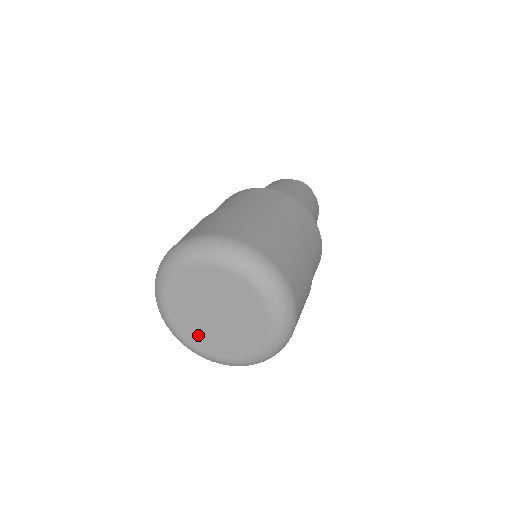
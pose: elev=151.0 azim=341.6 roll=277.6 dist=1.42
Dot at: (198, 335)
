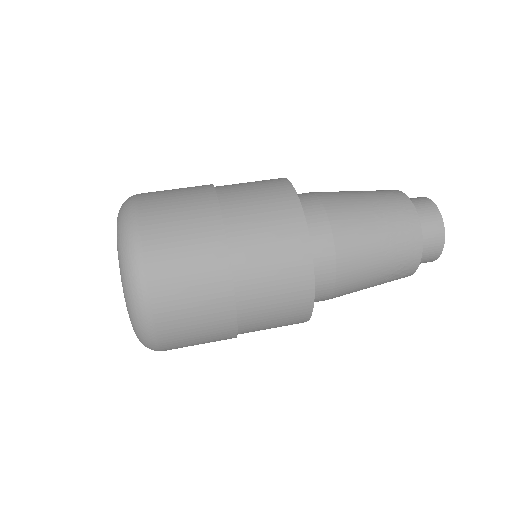
Dot at: occluded
